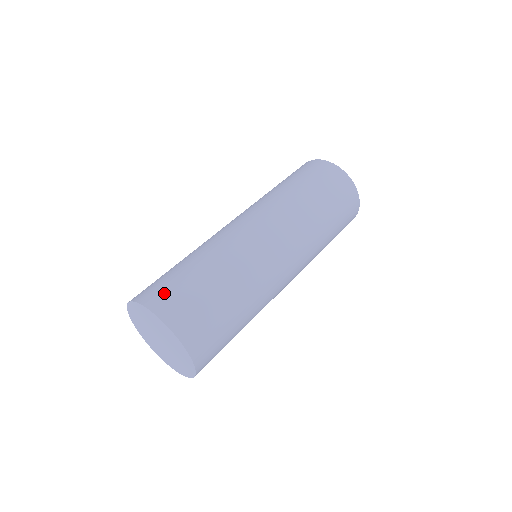
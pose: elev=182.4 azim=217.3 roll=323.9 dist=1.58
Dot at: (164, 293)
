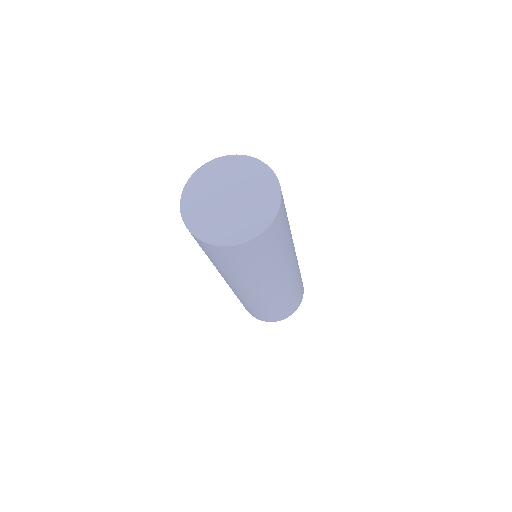
Dot at: occluded
